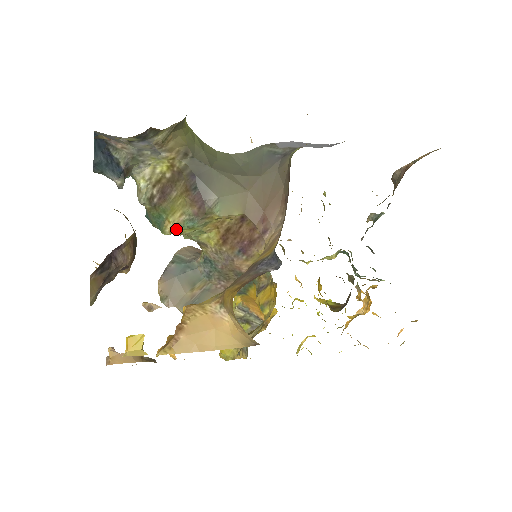
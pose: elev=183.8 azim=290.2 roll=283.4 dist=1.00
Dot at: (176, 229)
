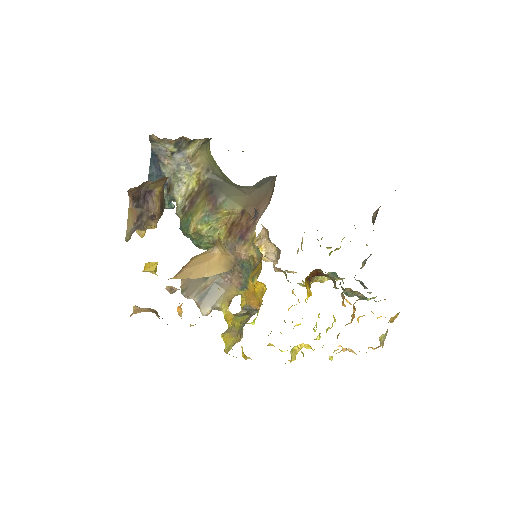
Dot at: (197, 224)
